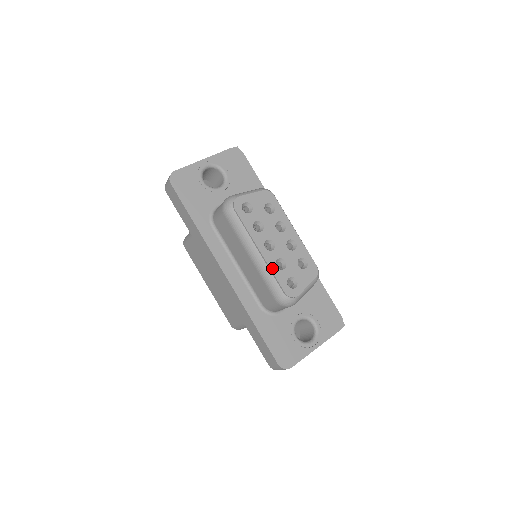
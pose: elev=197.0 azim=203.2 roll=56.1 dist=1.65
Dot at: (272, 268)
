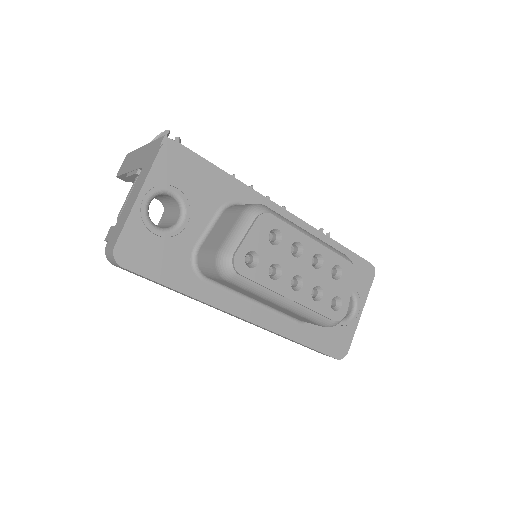
Dot at: (311, 307)
